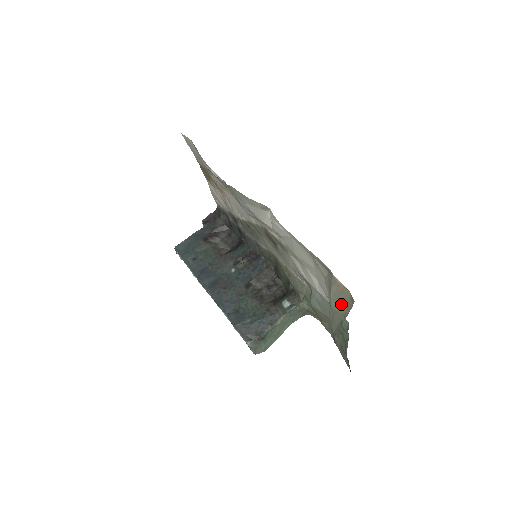
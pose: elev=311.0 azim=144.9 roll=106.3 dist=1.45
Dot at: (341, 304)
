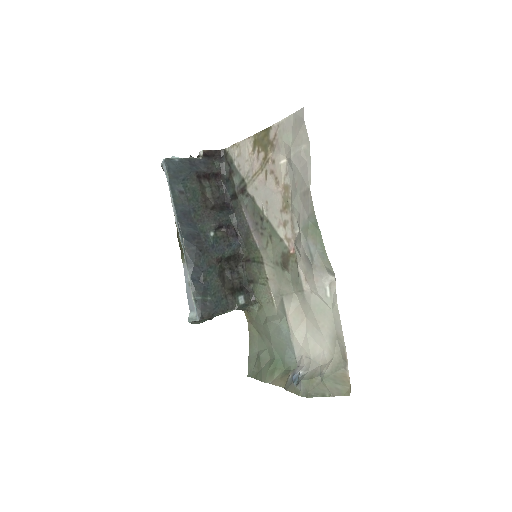
Dot at: (335, 386)
